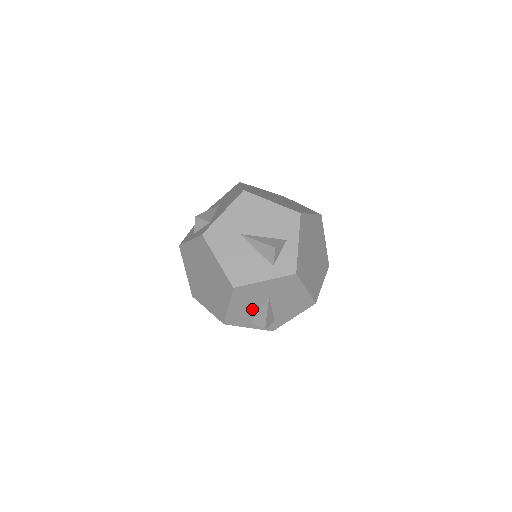
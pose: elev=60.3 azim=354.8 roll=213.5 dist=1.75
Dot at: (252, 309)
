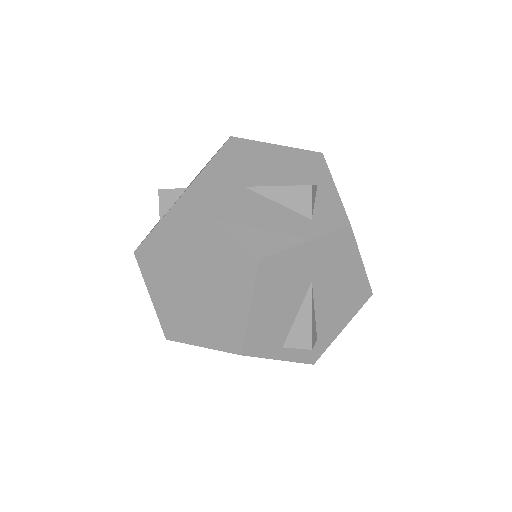
Dot at: (286, 313)
